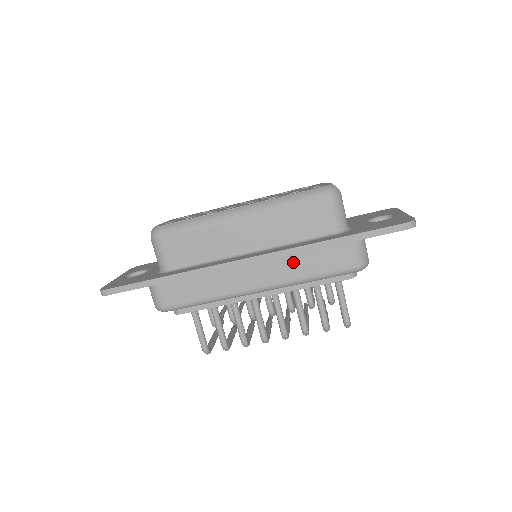
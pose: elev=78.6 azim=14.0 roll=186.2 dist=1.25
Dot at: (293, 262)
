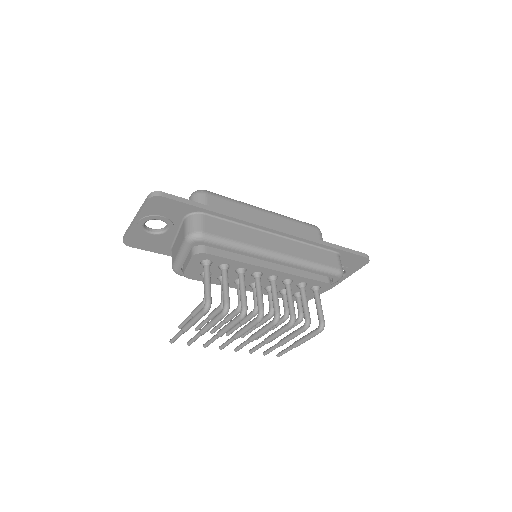
Dot at: (303, 248)
